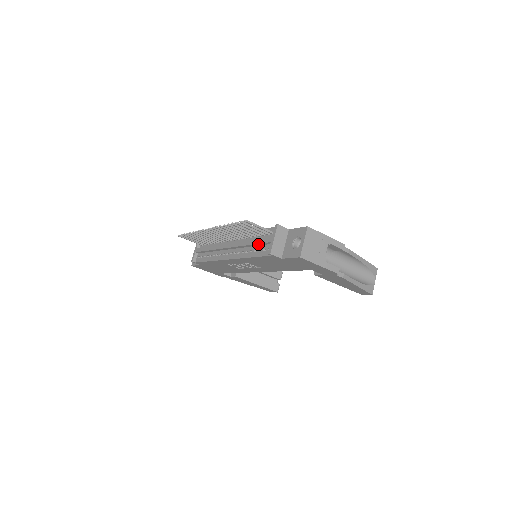
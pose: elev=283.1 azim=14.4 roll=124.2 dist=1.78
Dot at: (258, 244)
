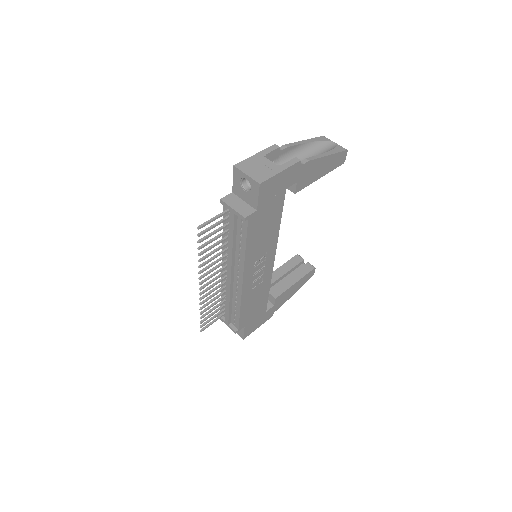
Dot at: (234, 233)
